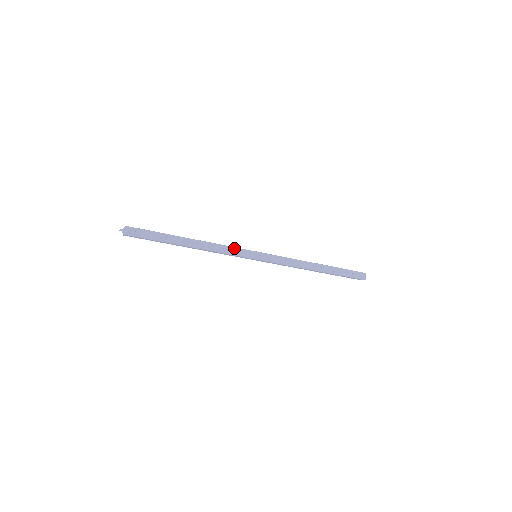
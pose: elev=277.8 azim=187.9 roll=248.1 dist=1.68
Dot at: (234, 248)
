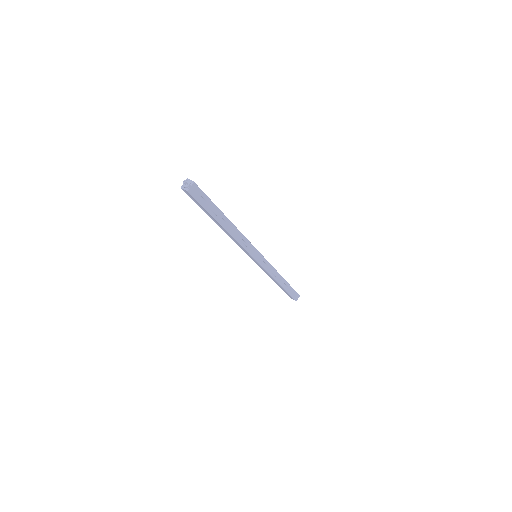
Dot at: (251, 244)
